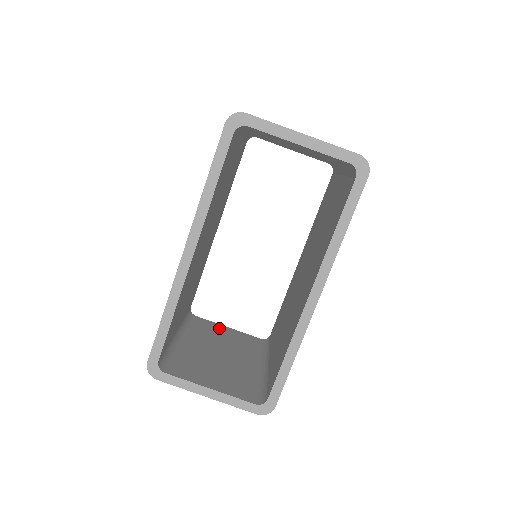
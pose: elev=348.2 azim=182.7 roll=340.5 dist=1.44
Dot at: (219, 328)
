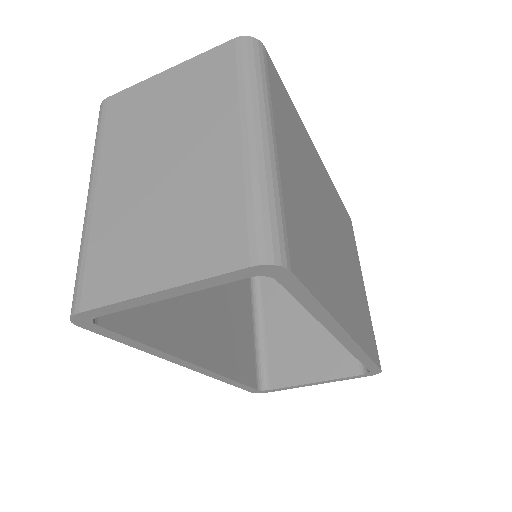
Dot at: occluded
